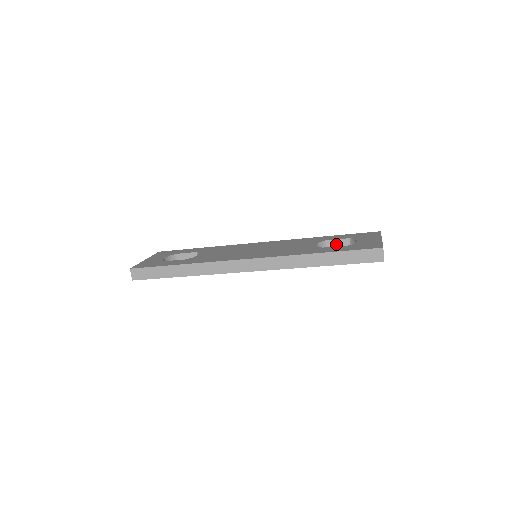
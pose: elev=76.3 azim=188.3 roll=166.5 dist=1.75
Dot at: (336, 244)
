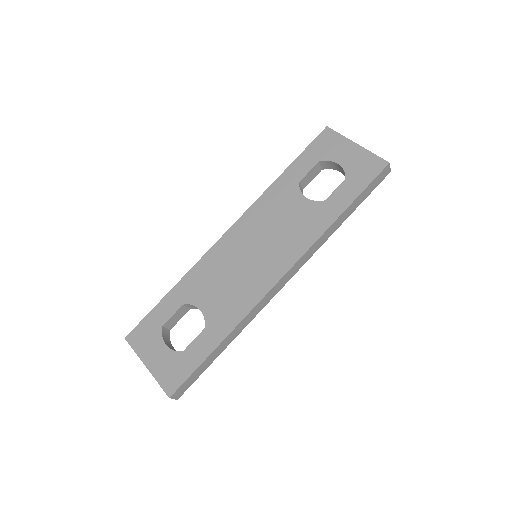
Dot at: (309, 176)
